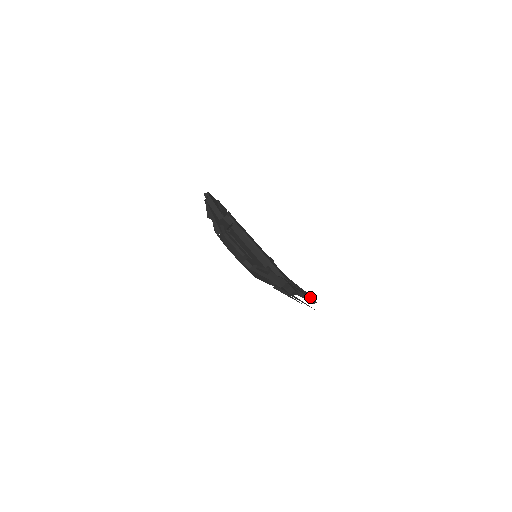
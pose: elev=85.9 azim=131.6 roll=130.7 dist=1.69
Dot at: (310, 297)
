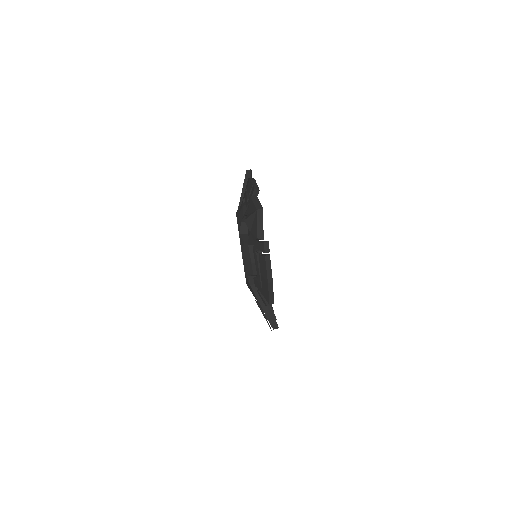
Dot at: occluded
